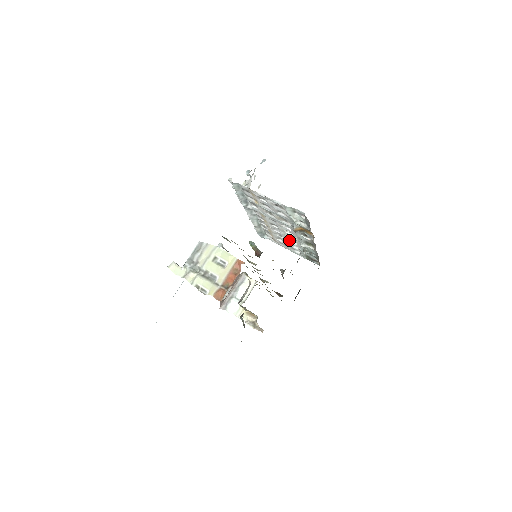
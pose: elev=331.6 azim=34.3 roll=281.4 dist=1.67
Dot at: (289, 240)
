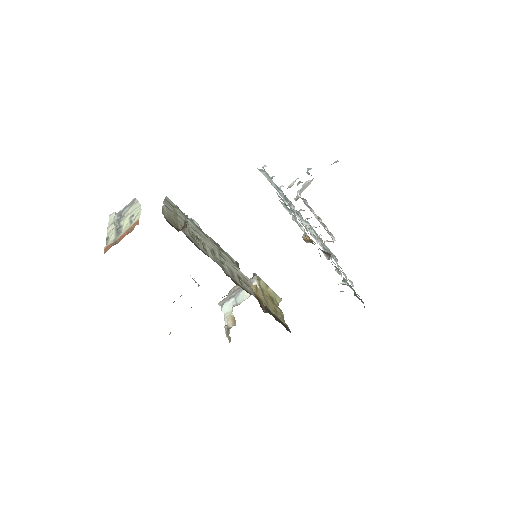
Dot at: occluded
